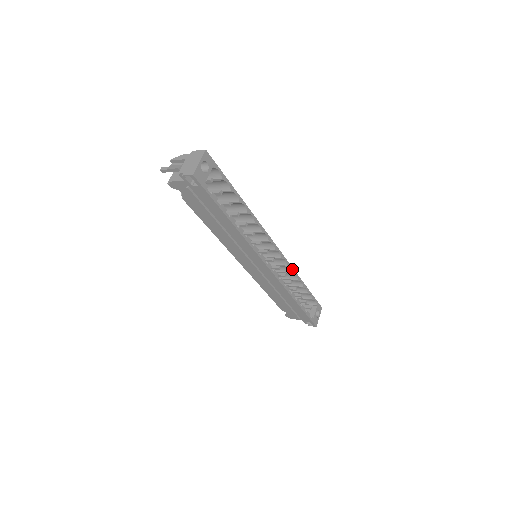
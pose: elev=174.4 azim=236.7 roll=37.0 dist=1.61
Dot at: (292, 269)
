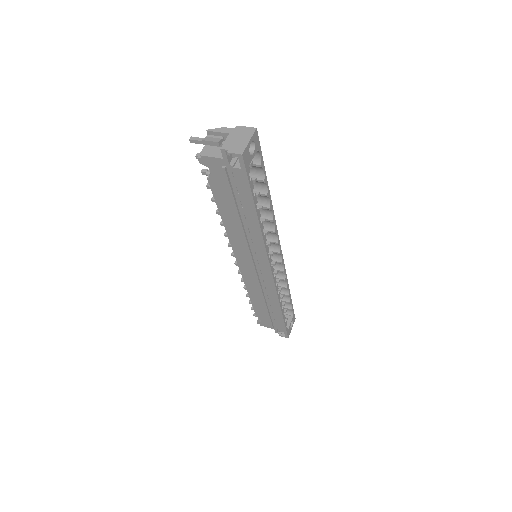
Dot at: (286, 275)
